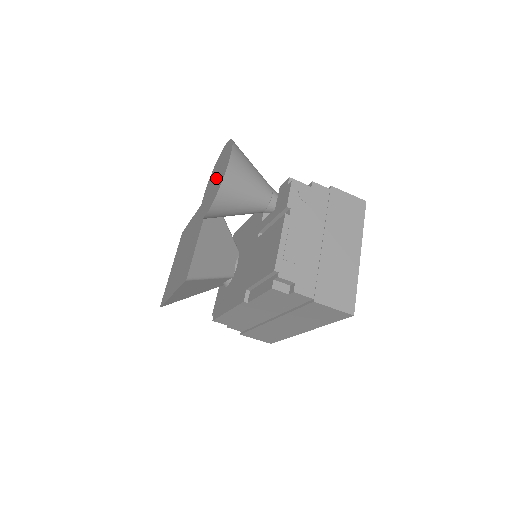
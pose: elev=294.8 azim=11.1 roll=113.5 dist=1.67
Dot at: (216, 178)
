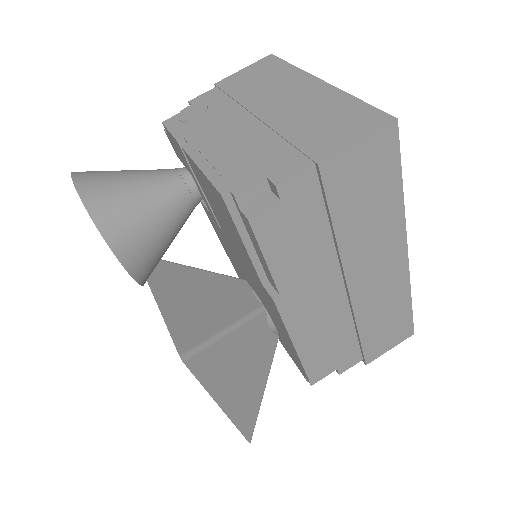
Dot at: occluded
